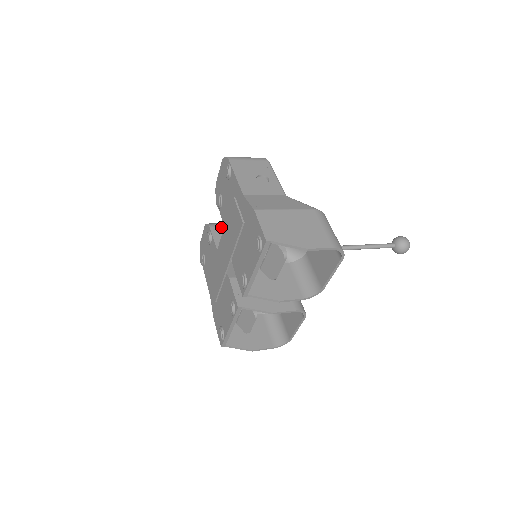
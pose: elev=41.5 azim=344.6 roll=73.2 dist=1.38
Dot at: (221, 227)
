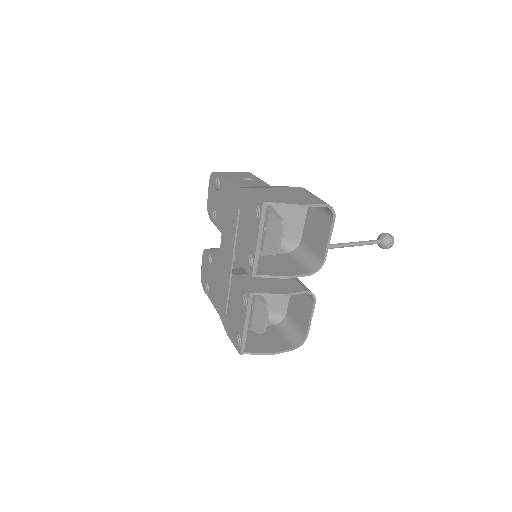
Dot at: (218, 249)
